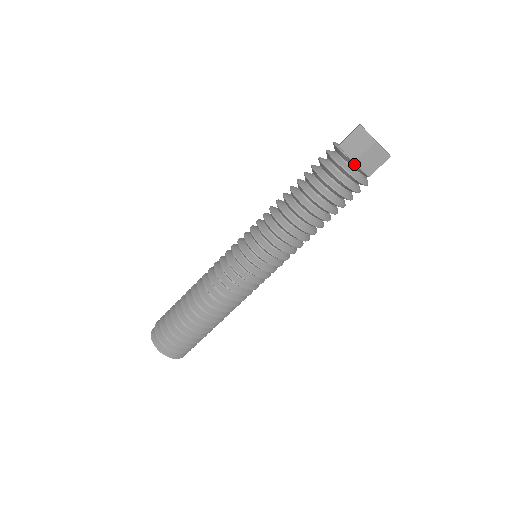
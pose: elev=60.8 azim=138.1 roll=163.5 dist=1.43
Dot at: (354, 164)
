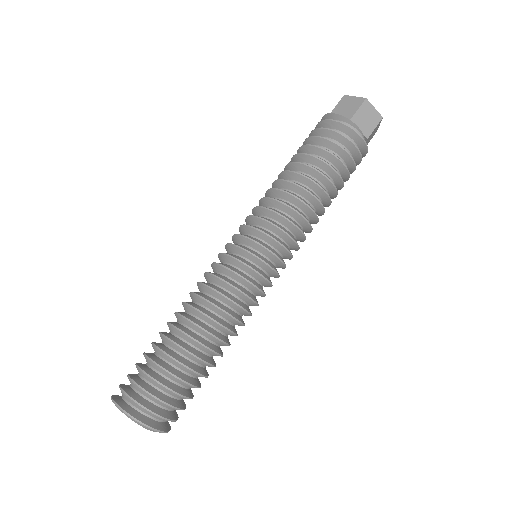
Dot at: (327, 115)
